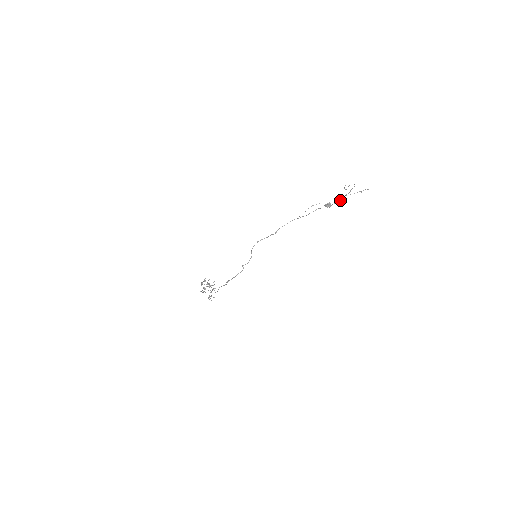
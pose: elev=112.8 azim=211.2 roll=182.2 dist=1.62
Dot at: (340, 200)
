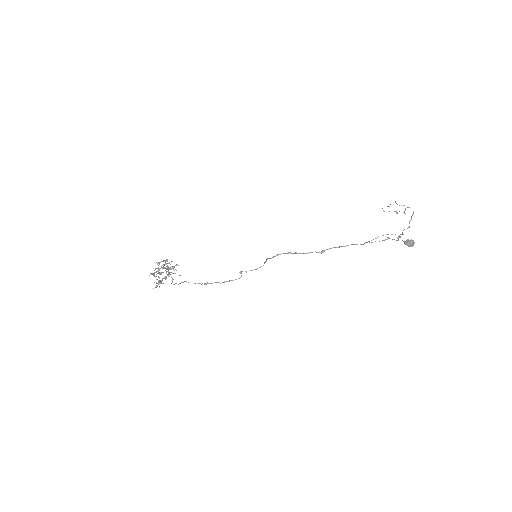
Dot at: occluded
